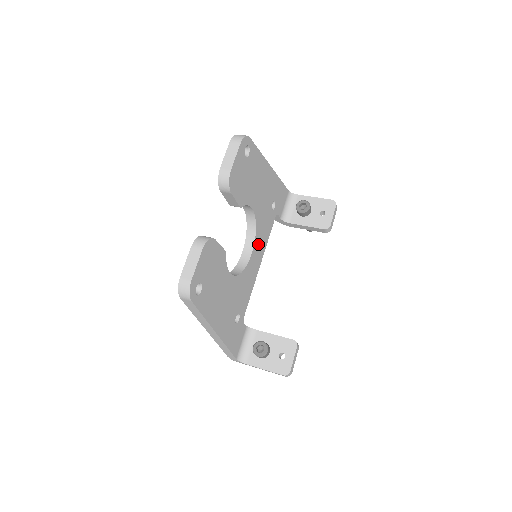
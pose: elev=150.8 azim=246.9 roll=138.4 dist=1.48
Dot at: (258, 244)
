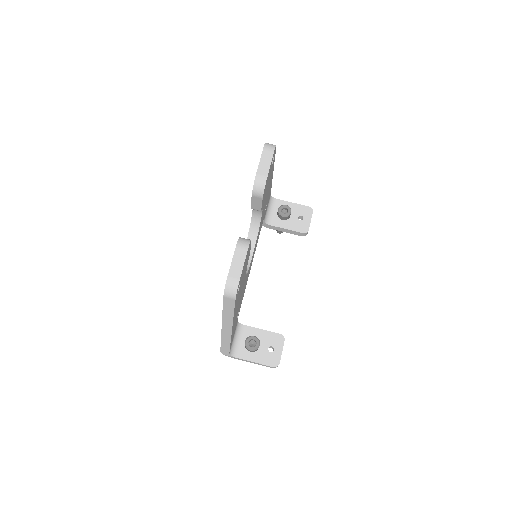
Dot at: occluded
